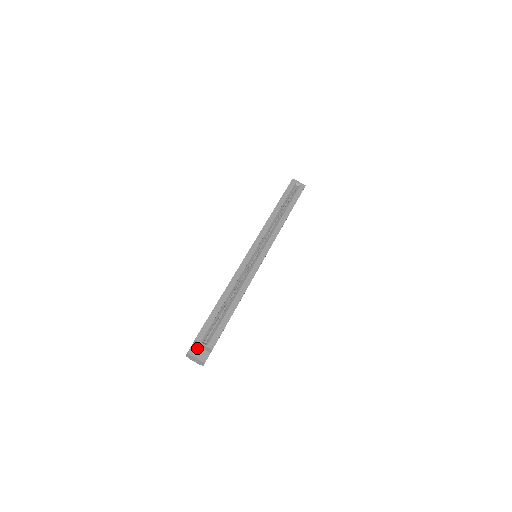
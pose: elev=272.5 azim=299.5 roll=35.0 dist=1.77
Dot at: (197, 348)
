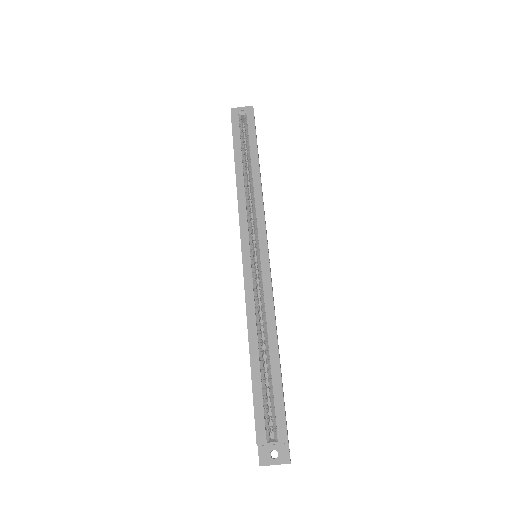
Dot at: (267, 449)
